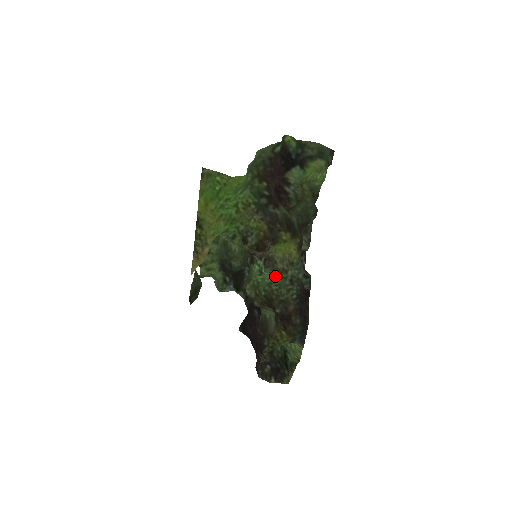
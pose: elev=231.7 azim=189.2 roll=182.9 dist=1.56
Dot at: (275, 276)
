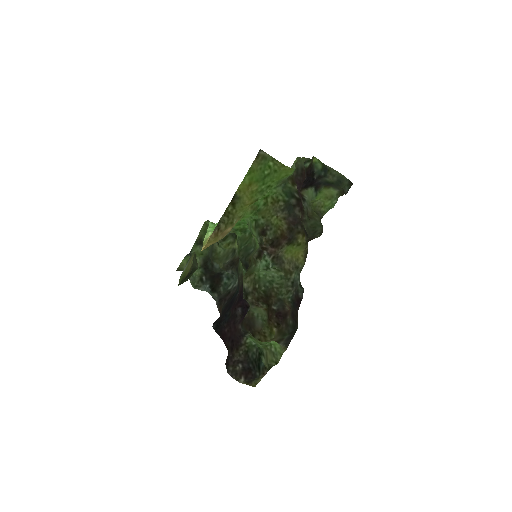
Dot at: (280, 275)
